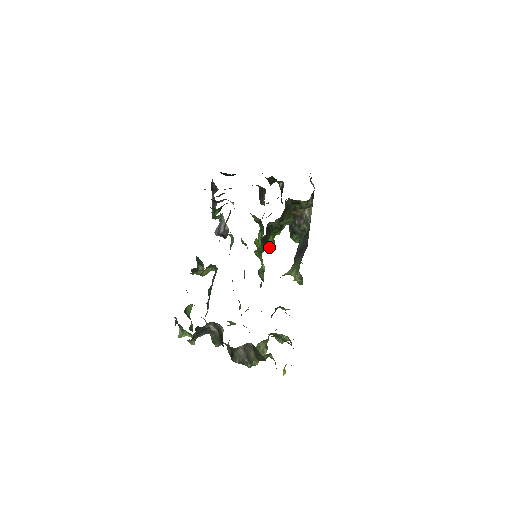
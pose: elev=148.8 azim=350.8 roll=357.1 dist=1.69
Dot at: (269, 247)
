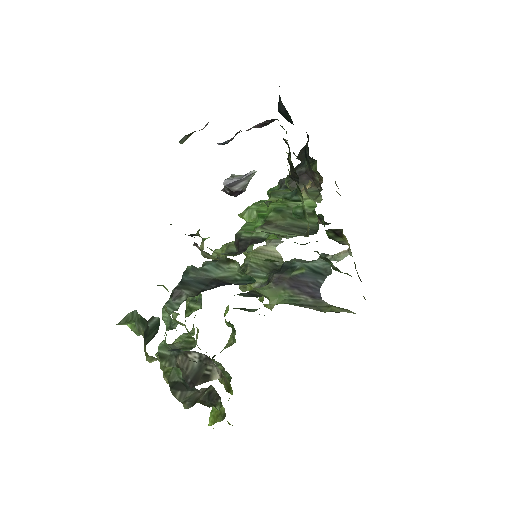
Dot at: occluded
